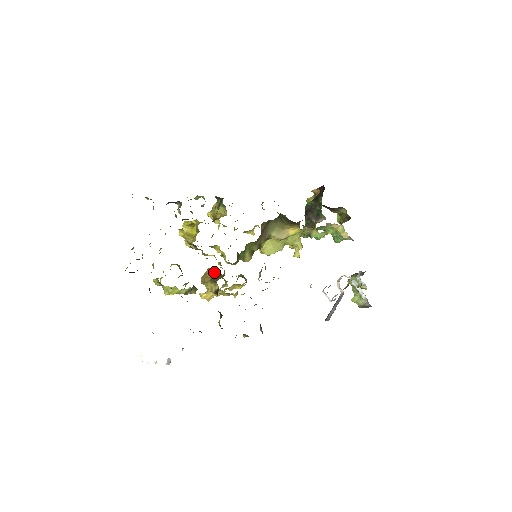
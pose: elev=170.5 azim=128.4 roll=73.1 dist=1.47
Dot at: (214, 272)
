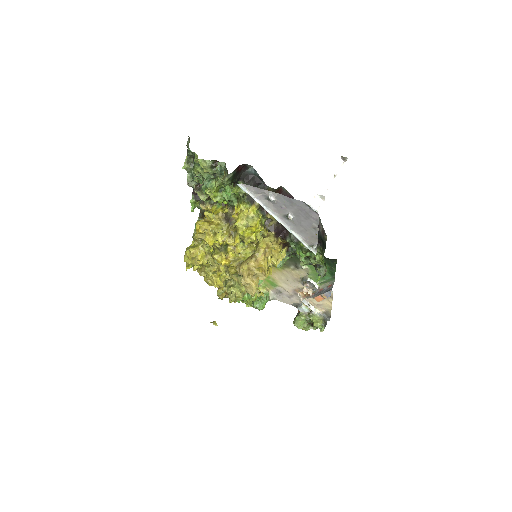
Dot at: occluded
